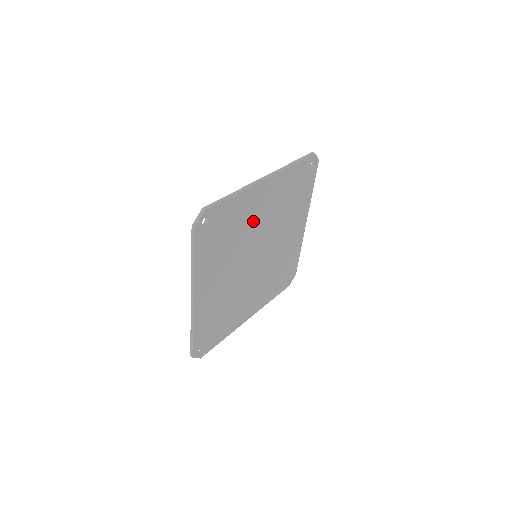
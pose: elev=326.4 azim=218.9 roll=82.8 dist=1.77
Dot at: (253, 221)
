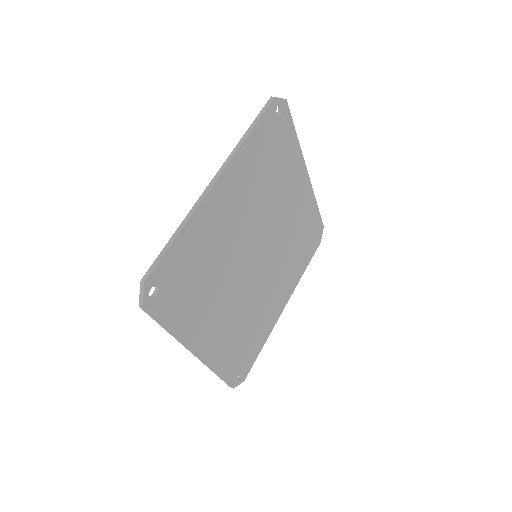
Dot at: (227, 234)
